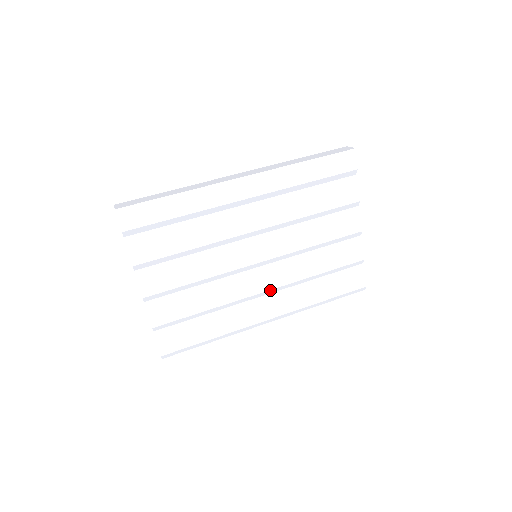
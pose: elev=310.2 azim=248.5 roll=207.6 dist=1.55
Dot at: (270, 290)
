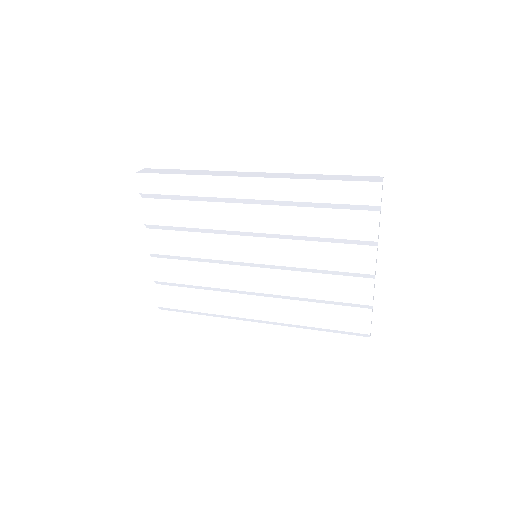
Dot at: (261, 293)
